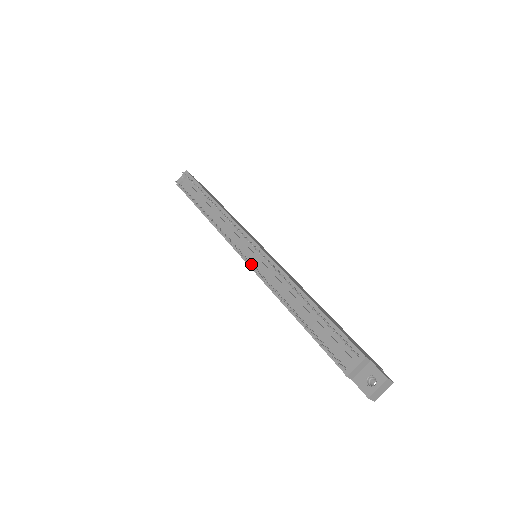
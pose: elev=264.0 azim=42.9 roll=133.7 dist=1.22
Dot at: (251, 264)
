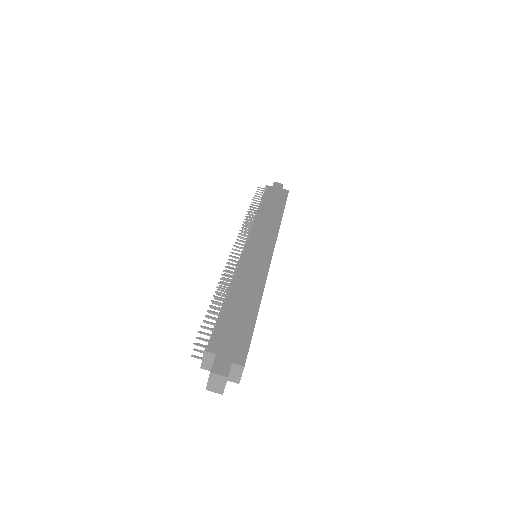
Dot at: occluded
